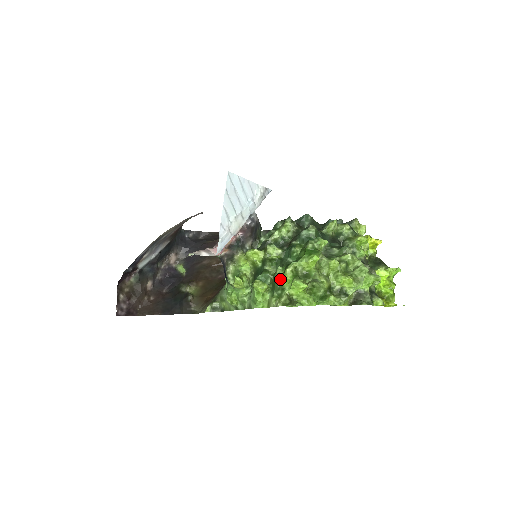
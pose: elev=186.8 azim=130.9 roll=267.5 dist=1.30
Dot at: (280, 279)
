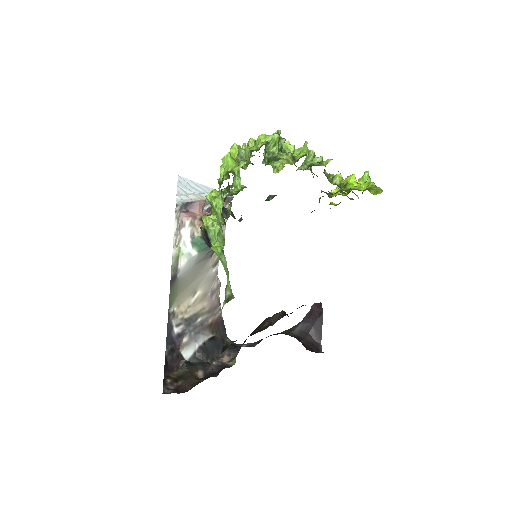
Dot at: (220, 177)
